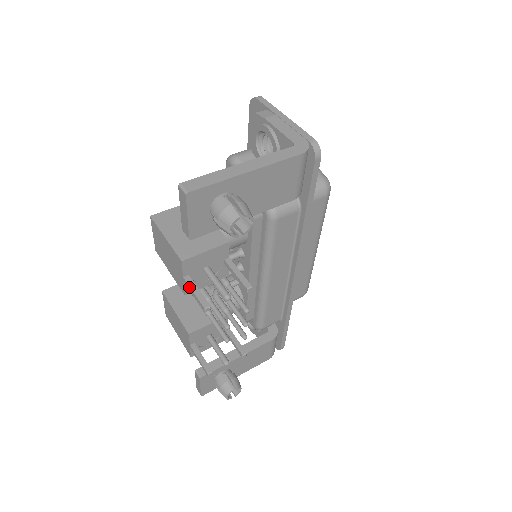
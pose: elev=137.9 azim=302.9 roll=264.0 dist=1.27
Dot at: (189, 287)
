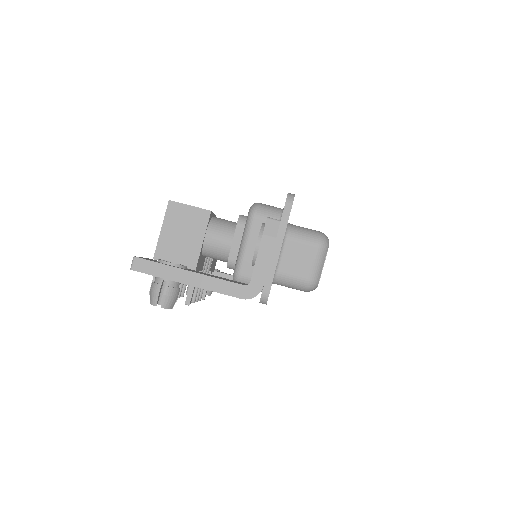
Dot at: occluded
